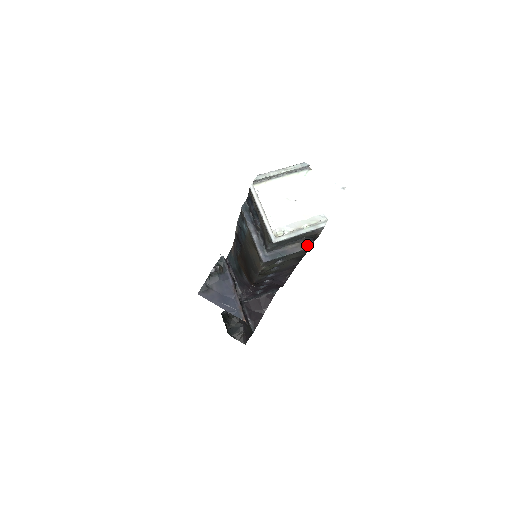
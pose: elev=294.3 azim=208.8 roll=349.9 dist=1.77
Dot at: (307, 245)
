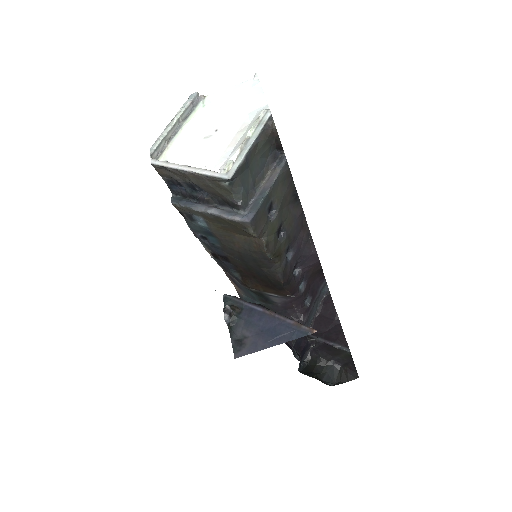
Dot at: (280, 163)
